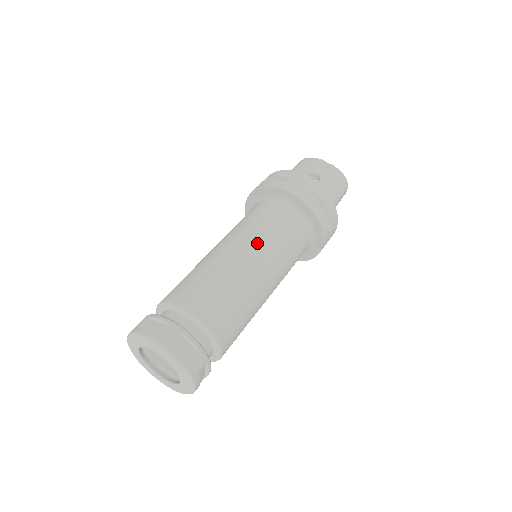
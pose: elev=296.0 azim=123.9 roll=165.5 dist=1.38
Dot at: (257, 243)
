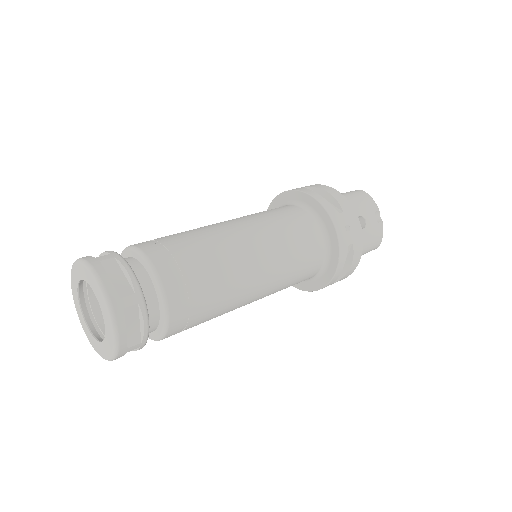
Dot at: (272, 258)
